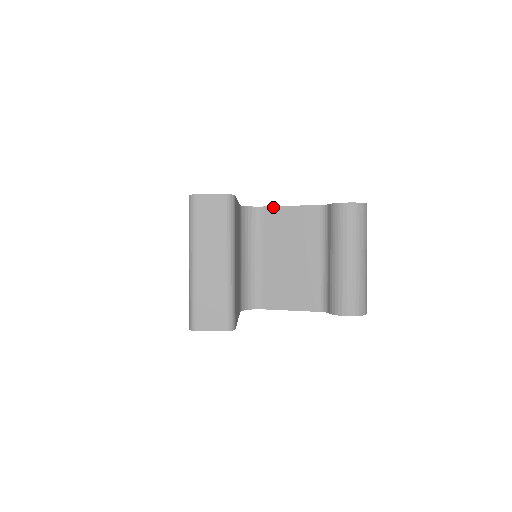
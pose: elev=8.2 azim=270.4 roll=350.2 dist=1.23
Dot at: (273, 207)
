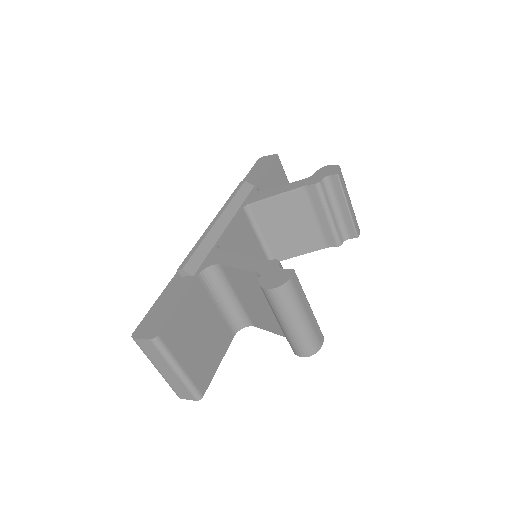
Dot at: (226, 266)
